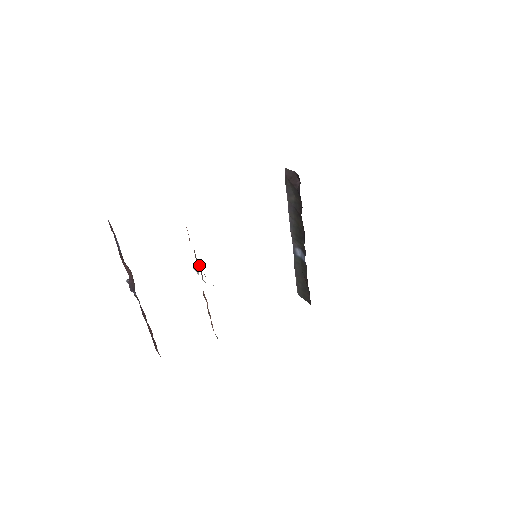
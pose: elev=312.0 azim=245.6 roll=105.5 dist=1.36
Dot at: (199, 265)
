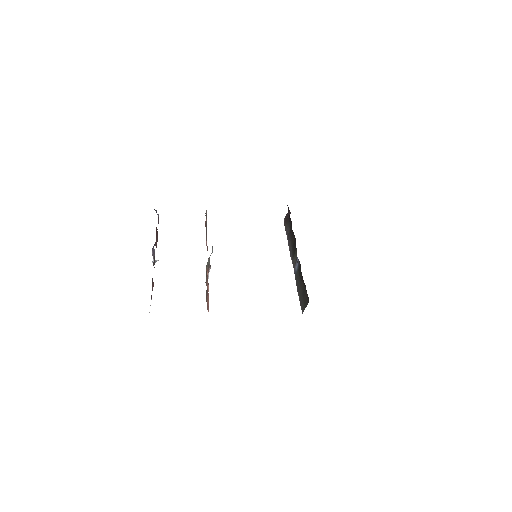
Dot at: occluded
